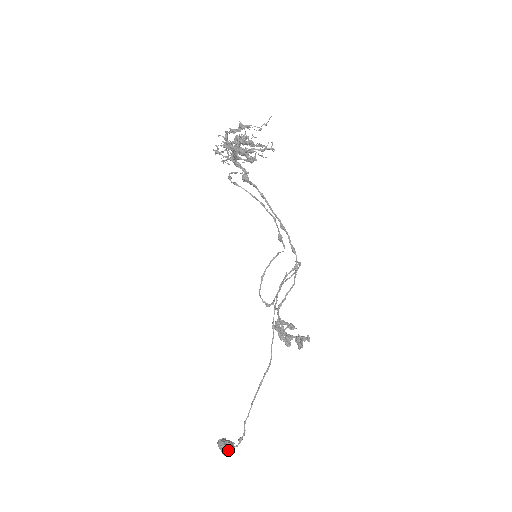
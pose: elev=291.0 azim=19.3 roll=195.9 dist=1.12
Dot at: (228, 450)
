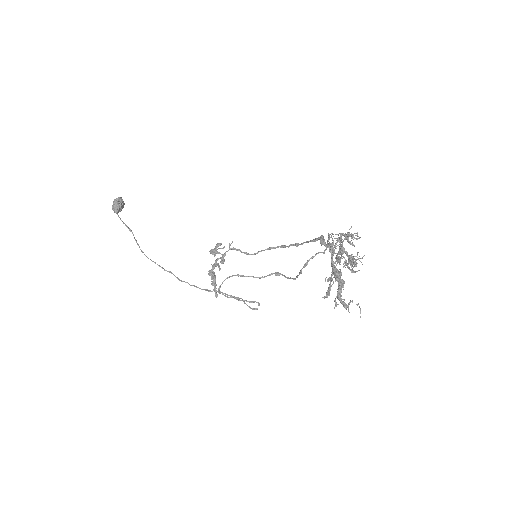
Dot at: occluded
